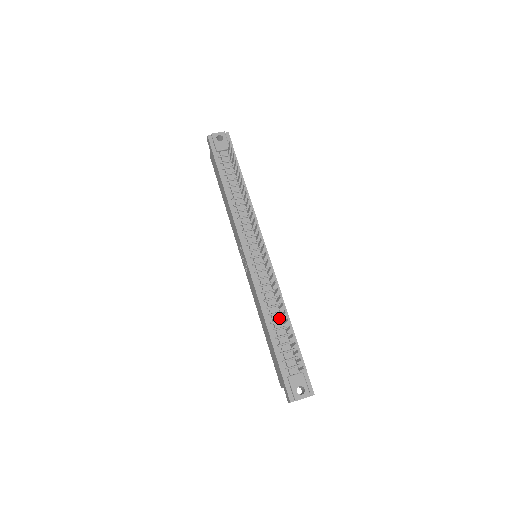
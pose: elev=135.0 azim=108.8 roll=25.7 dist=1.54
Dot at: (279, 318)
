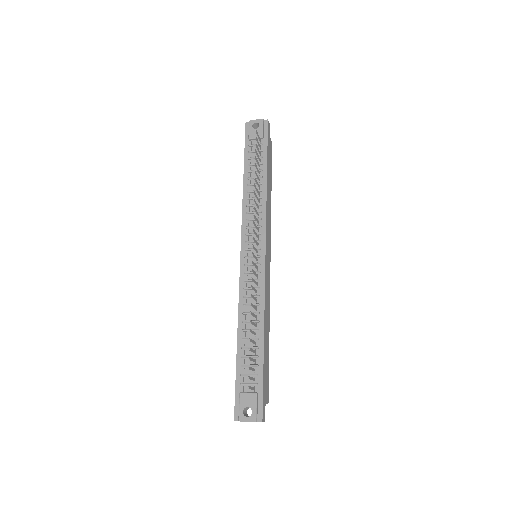
Dot at: (253, 327)
